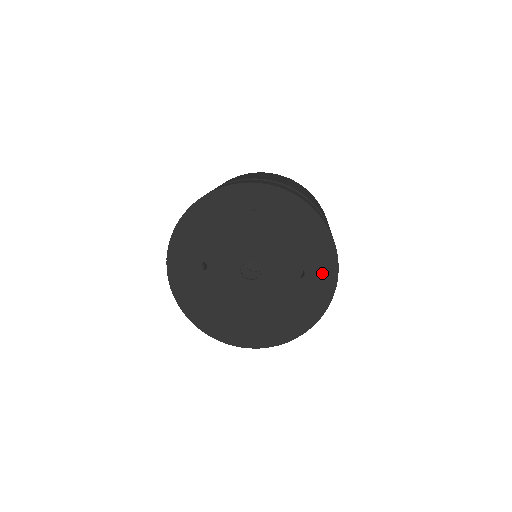
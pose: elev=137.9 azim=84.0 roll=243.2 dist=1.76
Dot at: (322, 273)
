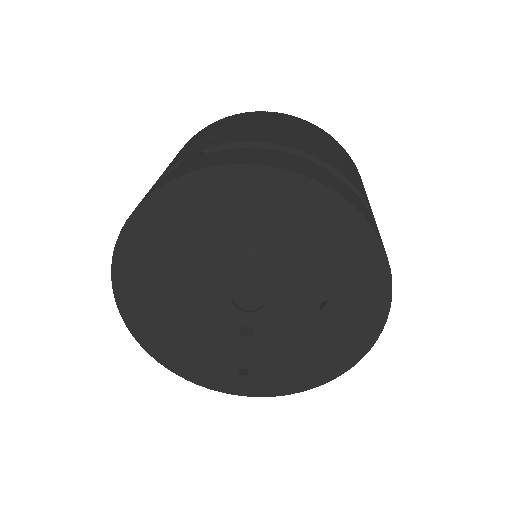
Dot at: (363, 308)
